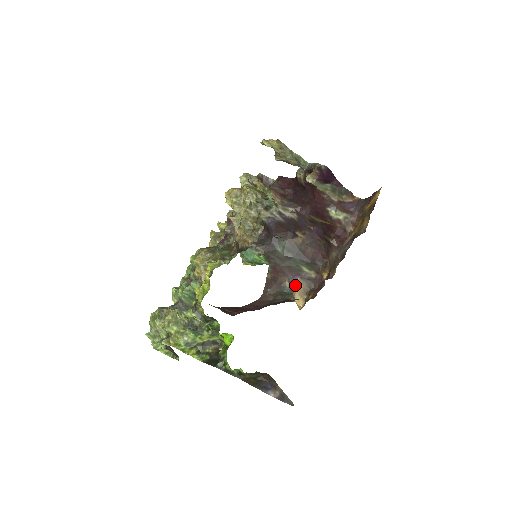
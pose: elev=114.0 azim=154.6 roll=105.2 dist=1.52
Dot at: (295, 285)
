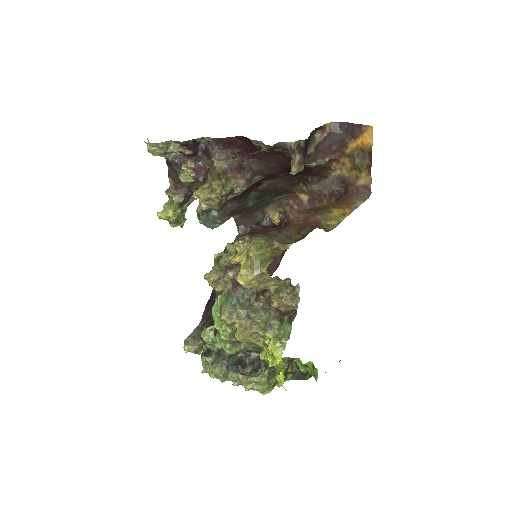
Dot at: (267, 209)
